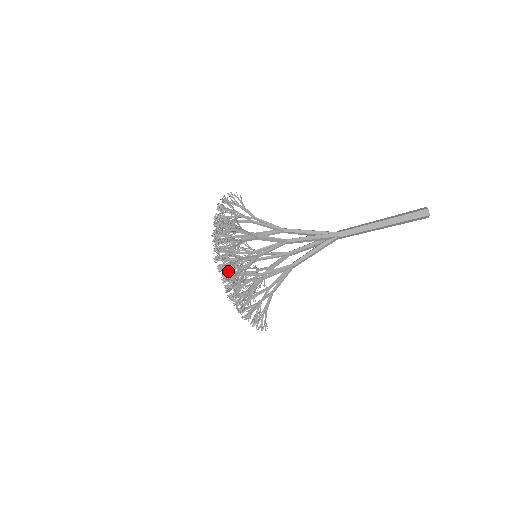
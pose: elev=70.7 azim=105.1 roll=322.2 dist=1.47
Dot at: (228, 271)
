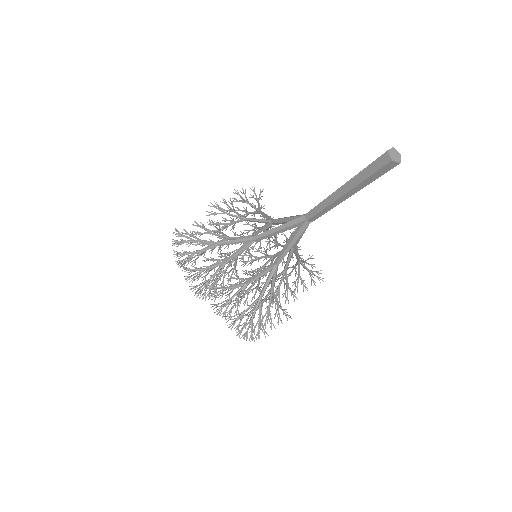
Dot at: (217, 280)
